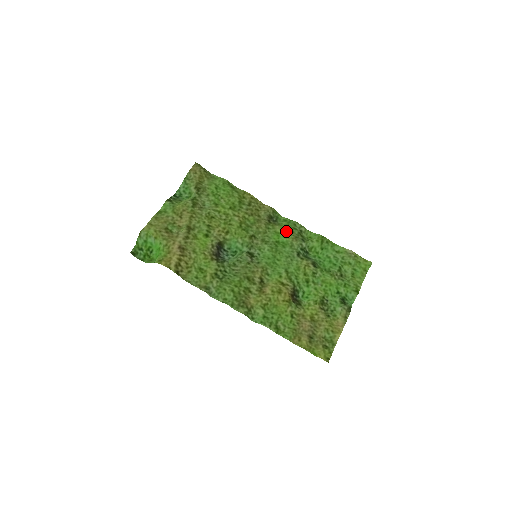
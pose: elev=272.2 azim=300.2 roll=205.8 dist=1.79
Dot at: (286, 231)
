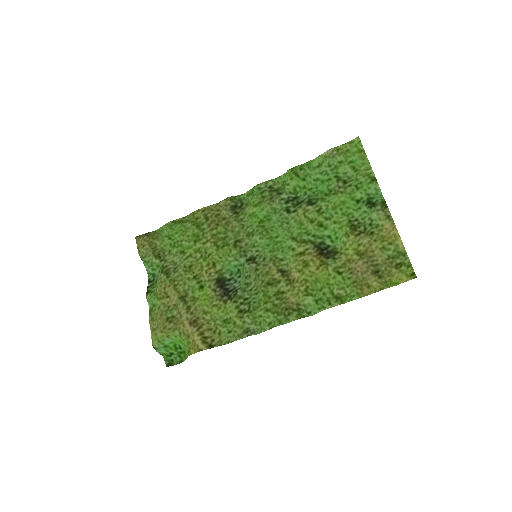
Dot at: (257, 204)
